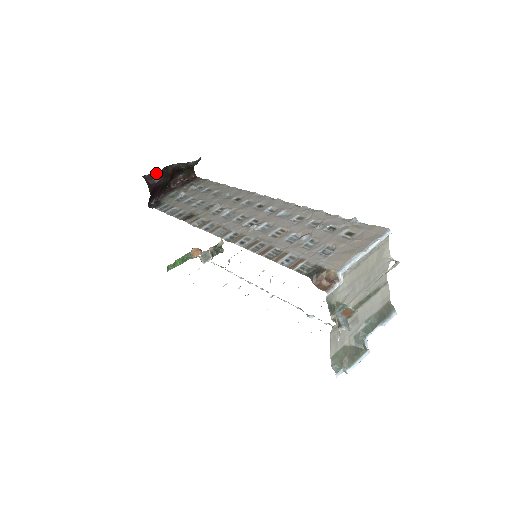
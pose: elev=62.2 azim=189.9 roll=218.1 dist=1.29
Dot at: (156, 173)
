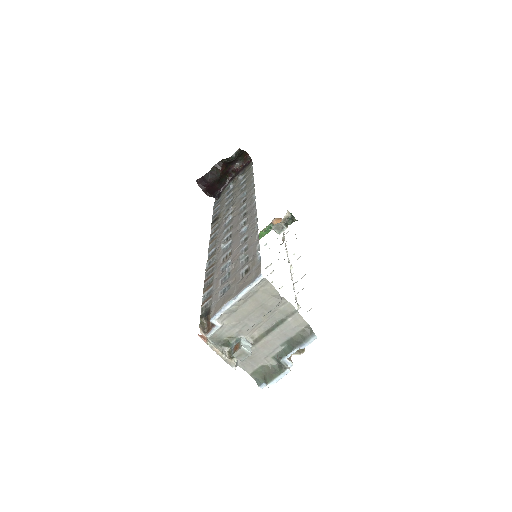
Dot at: (205, 175)
